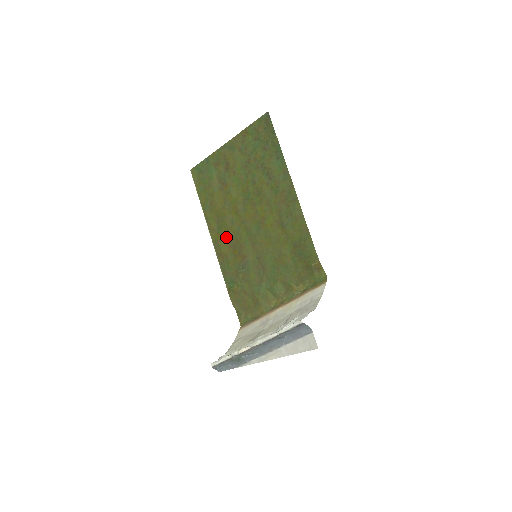
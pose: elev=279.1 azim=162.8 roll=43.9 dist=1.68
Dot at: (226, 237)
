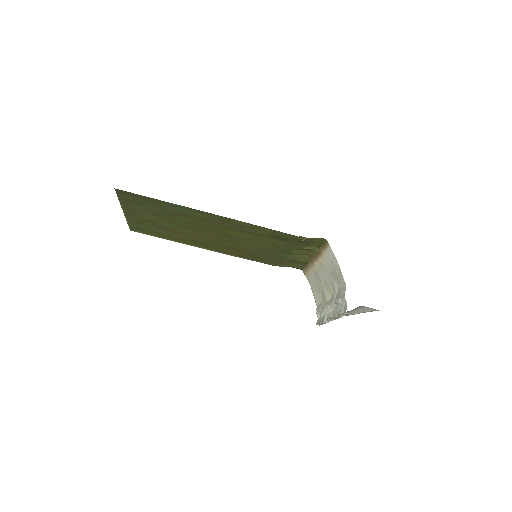
Dot at: (218, 247)
